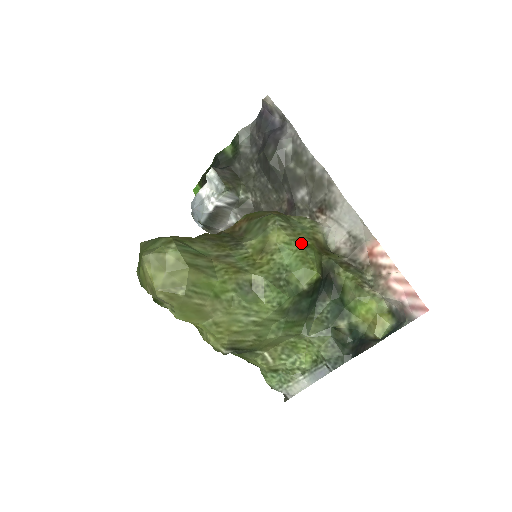
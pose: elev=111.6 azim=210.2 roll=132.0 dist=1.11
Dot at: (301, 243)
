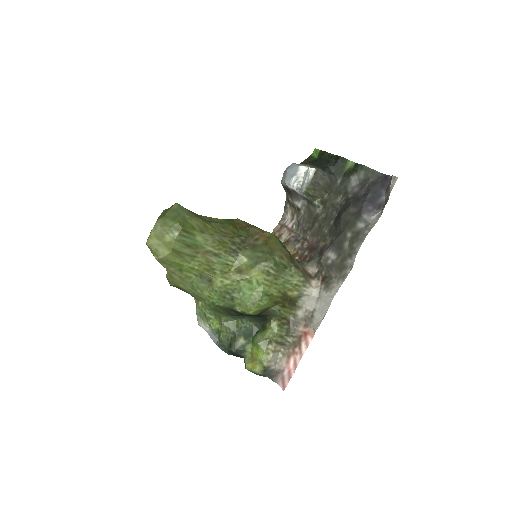
Dot at: (268, 290)
